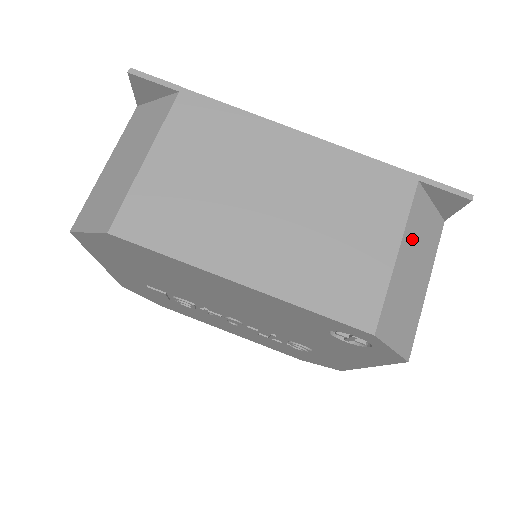
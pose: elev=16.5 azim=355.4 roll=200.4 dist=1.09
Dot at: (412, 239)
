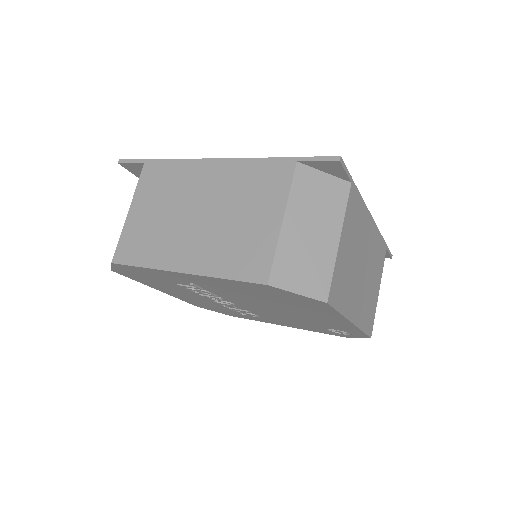
Dot at: occluded
